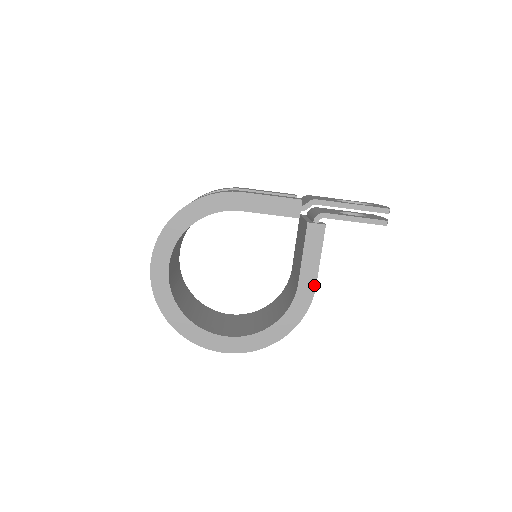
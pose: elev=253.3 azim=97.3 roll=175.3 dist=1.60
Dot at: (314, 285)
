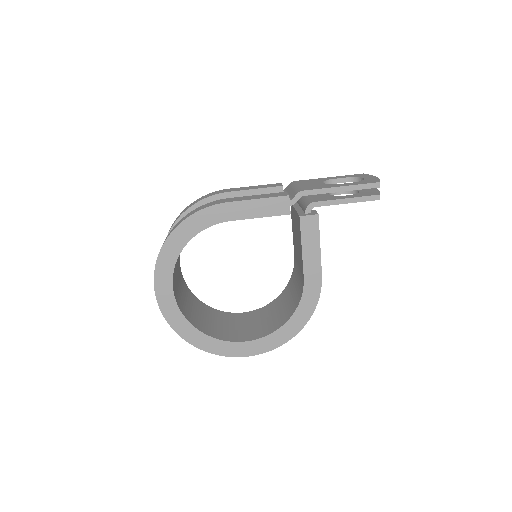
Dot at: (320, 275)
